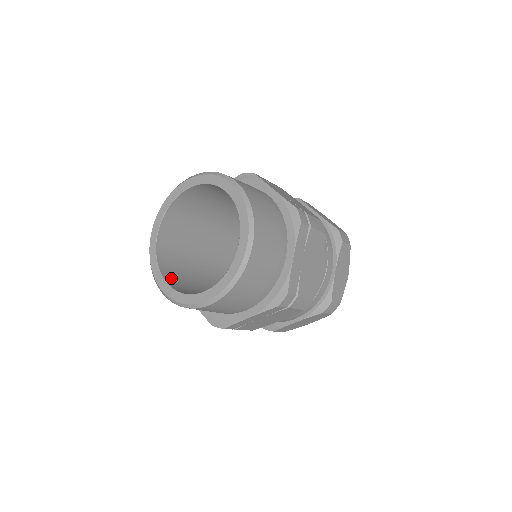
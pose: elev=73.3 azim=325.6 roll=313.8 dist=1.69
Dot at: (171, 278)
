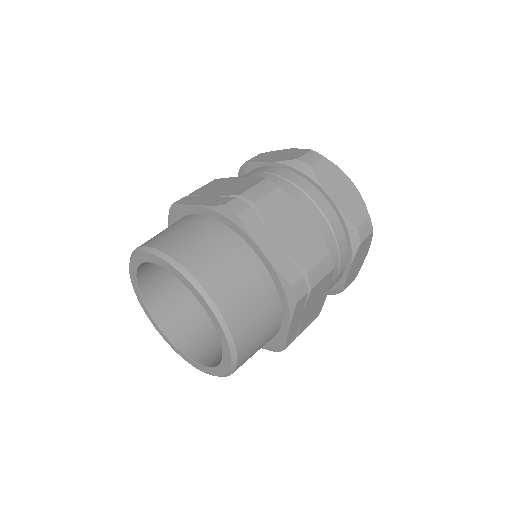
Dot at: (165, 315)
